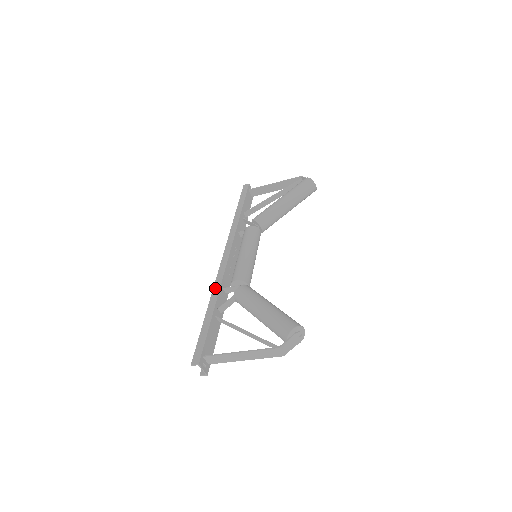
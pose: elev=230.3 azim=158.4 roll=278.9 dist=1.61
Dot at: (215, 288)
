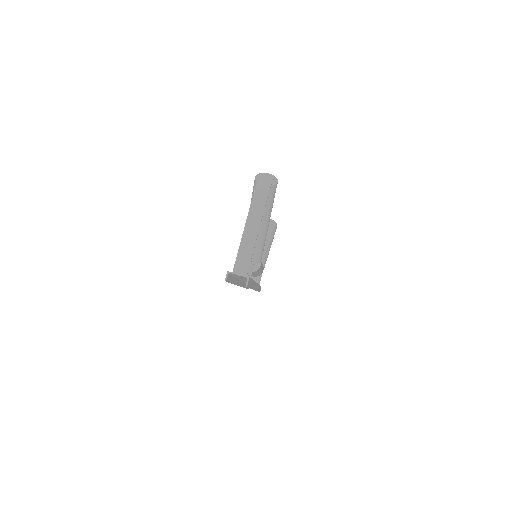
Dot at: occluded
